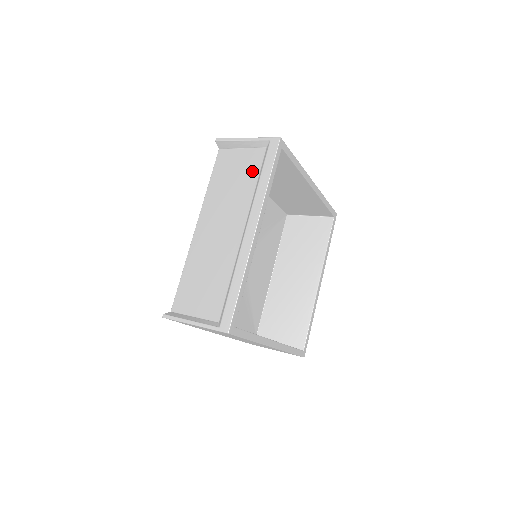
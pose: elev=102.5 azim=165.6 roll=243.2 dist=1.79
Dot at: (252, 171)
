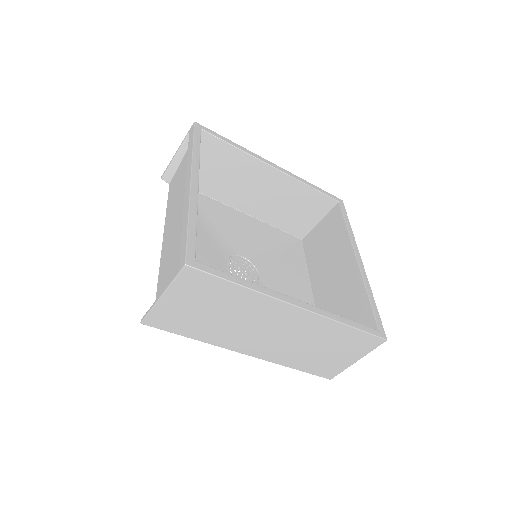
Dot at: occluded
